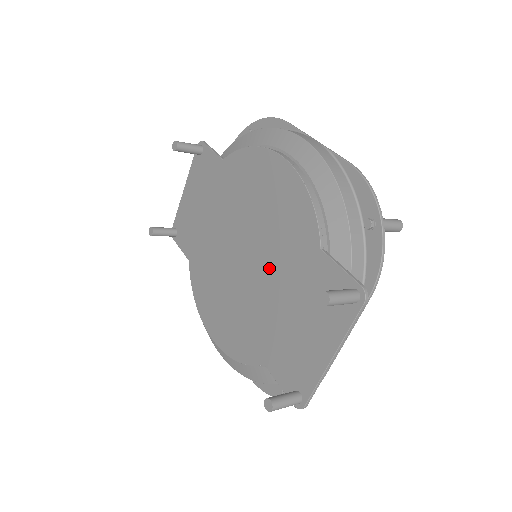
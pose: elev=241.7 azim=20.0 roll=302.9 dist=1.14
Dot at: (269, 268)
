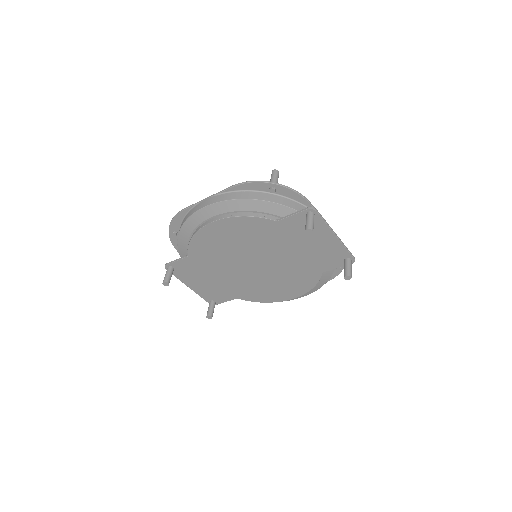
Dot at: (271, 252)
